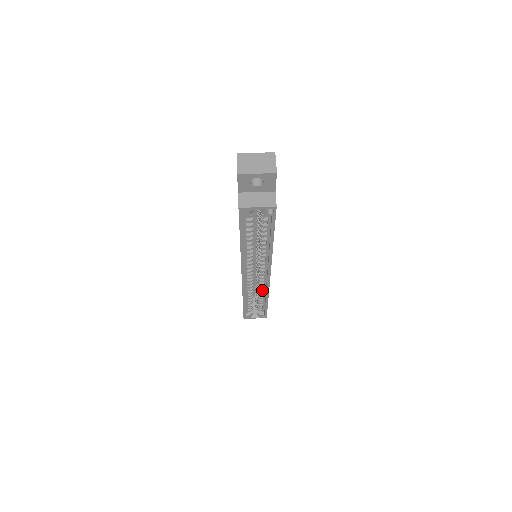
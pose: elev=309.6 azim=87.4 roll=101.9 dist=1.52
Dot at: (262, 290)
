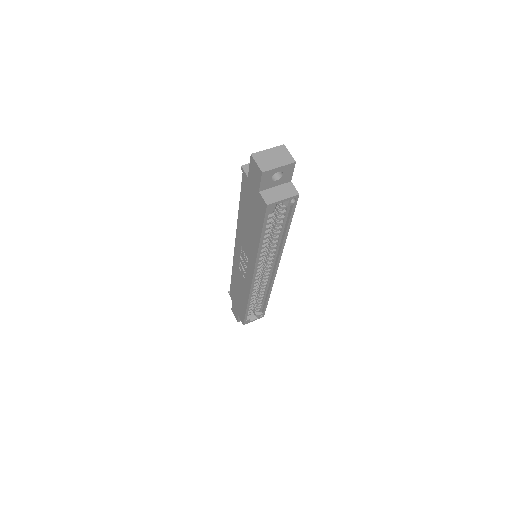
Dot at: (265, 288)
